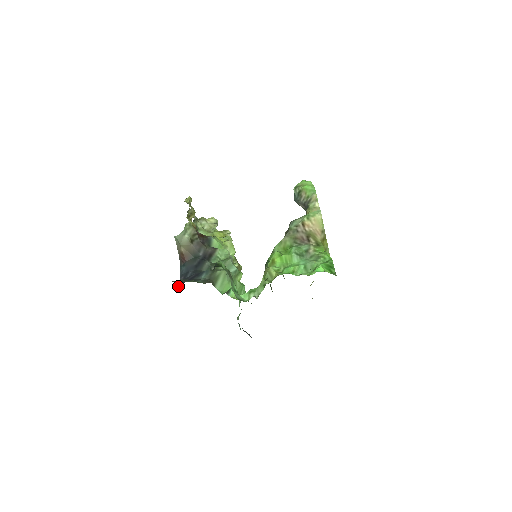
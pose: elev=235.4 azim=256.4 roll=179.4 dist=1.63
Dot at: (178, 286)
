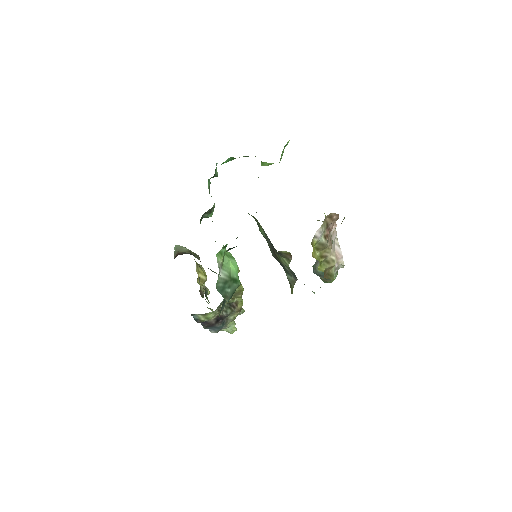
Dot at: occluded
